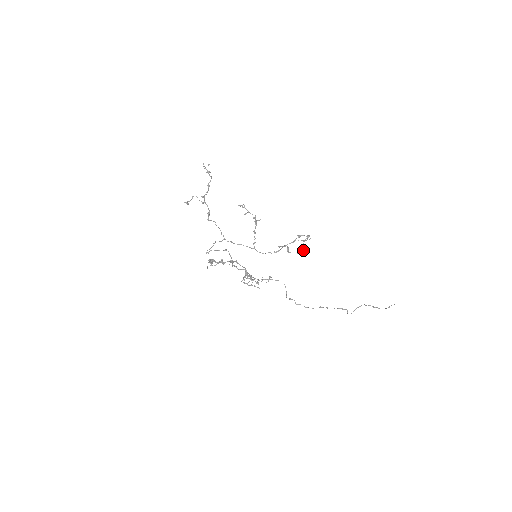
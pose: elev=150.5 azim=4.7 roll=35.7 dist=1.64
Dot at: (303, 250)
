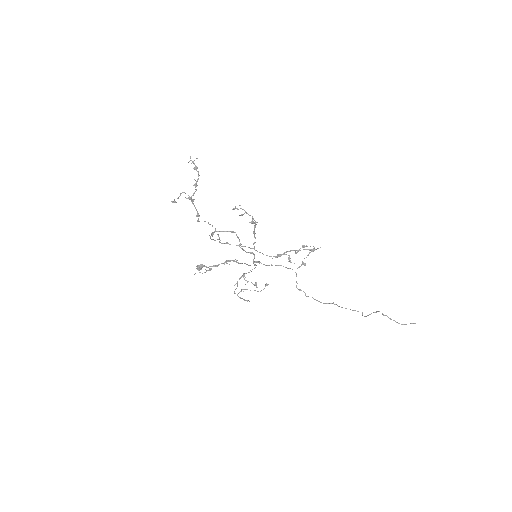
Dot at: (305, 265)
